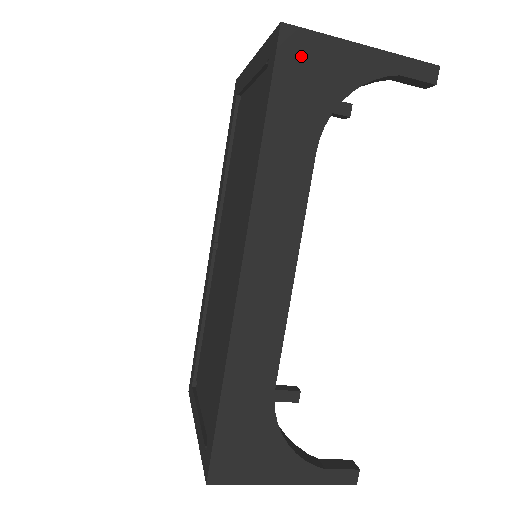
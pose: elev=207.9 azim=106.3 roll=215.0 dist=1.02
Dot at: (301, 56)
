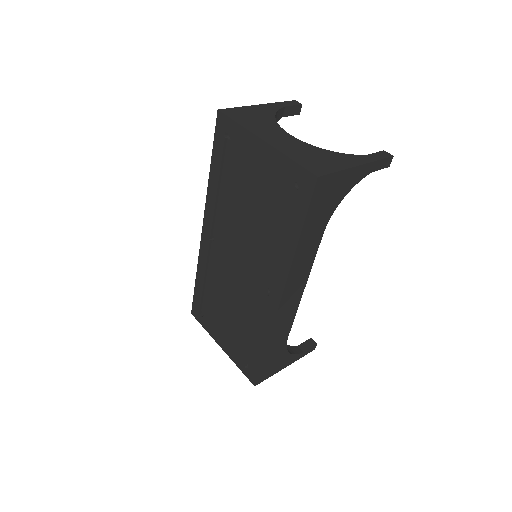
Dot at: (325, 190)
